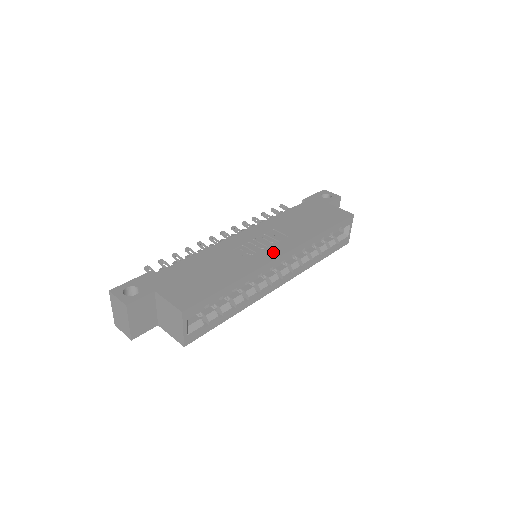
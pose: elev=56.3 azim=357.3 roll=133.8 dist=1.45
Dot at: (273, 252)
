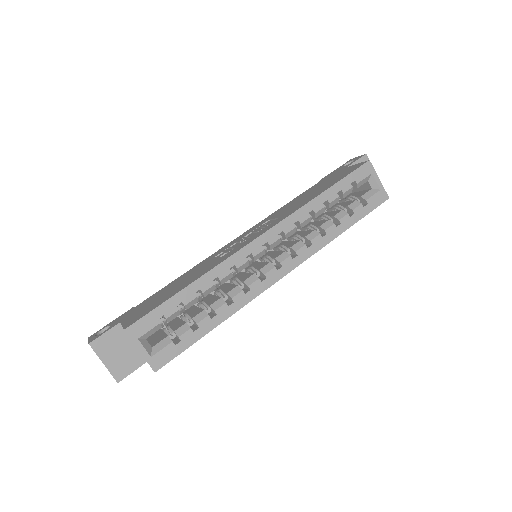
Dot at: (251, 239)
